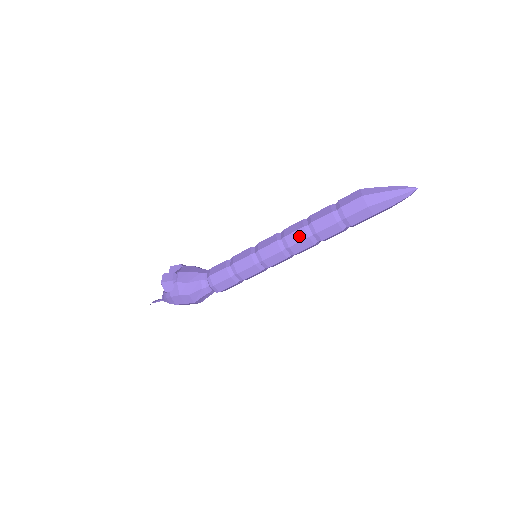
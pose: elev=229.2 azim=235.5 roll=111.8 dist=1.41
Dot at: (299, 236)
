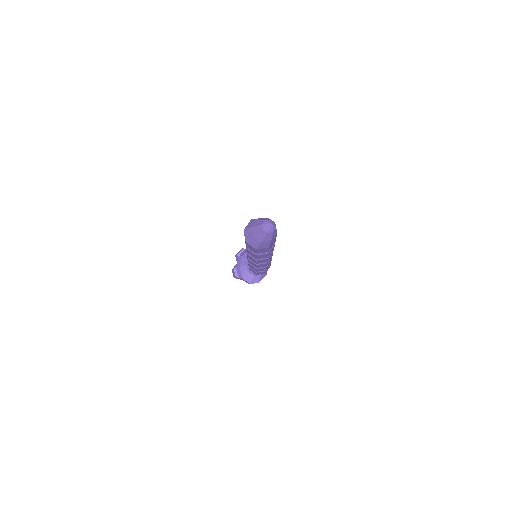
Dot at: (252, 259)
